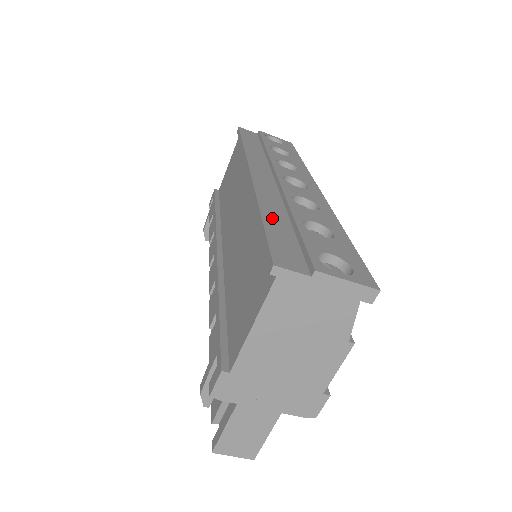
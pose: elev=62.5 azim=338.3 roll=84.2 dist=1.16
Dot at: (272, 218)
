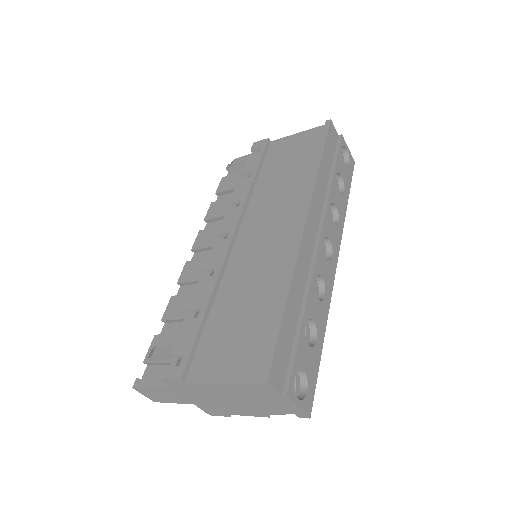
Dot at: (291, 309)
